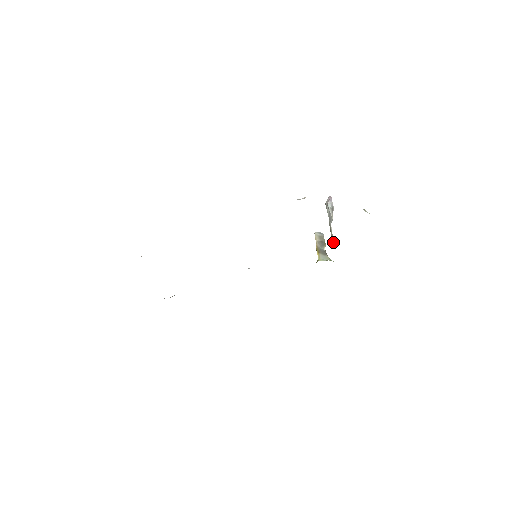
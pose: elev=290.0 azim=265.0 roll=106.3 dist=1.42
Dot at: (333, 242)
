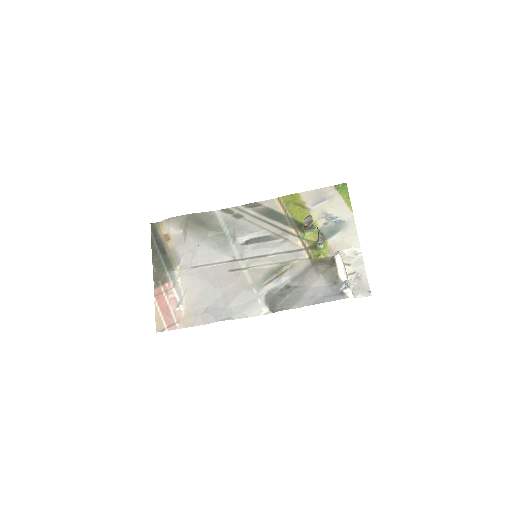
Dot at: (319, 245)
